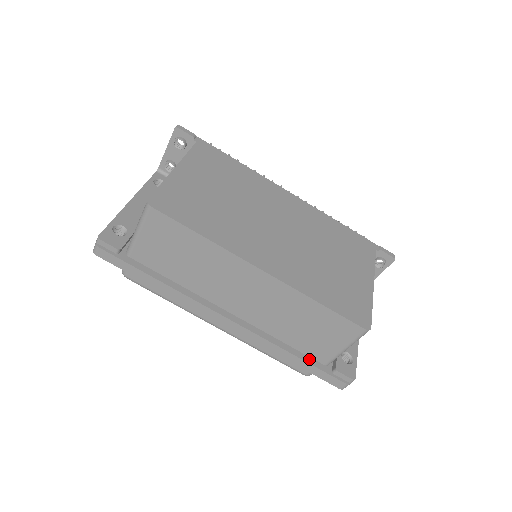
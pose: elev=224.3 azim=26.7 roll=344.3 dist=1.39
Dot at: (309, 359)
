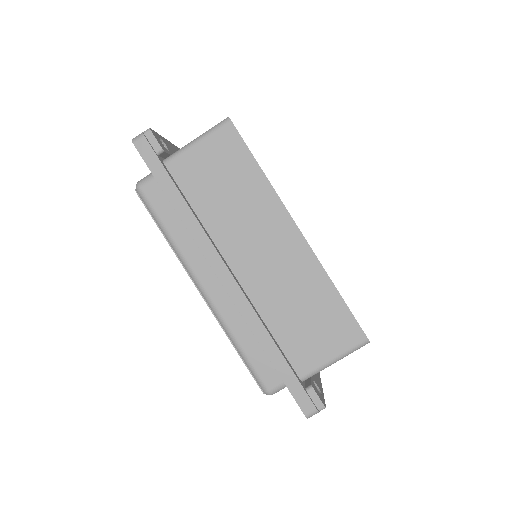
Dot at: (289, 362)
